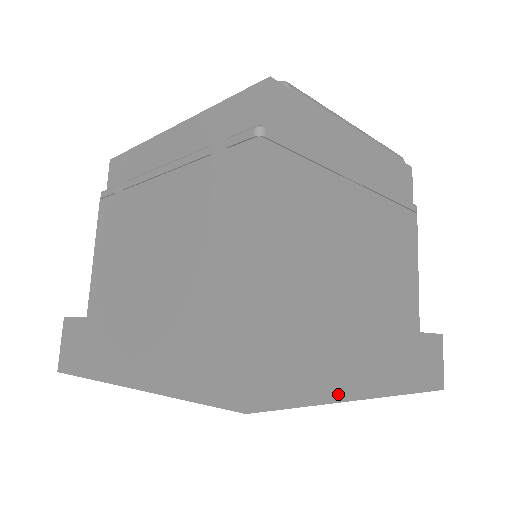
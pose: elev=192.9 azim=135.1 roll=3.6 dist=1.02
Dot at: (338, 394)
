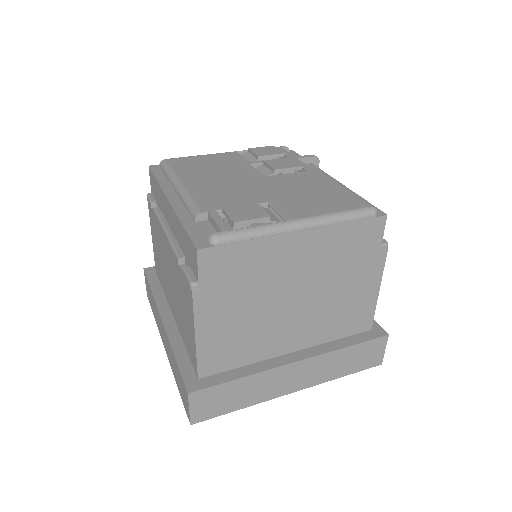
Dot at: (261, 400)
